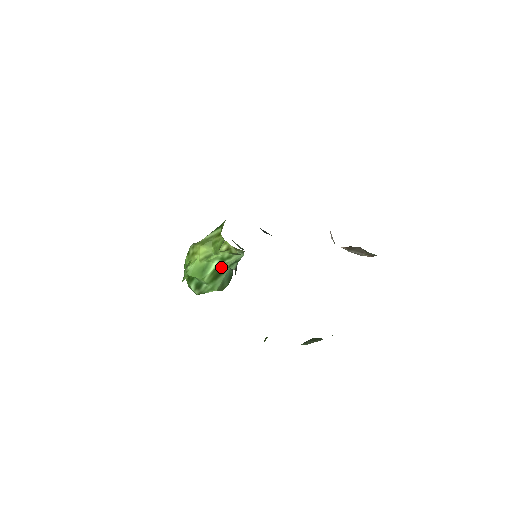
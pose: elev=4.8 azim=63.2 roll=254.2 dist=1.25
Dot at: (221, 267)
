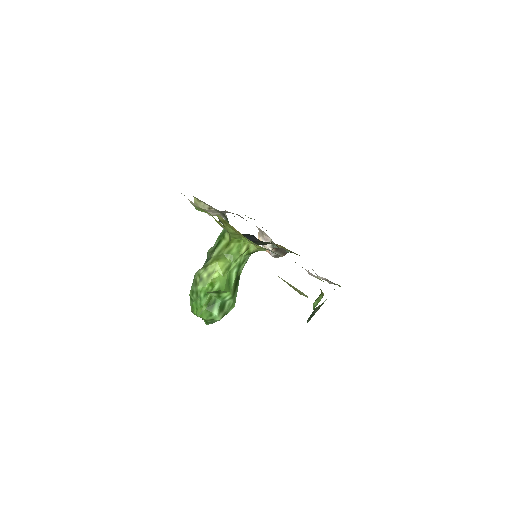
Dot at: (237, 276)
